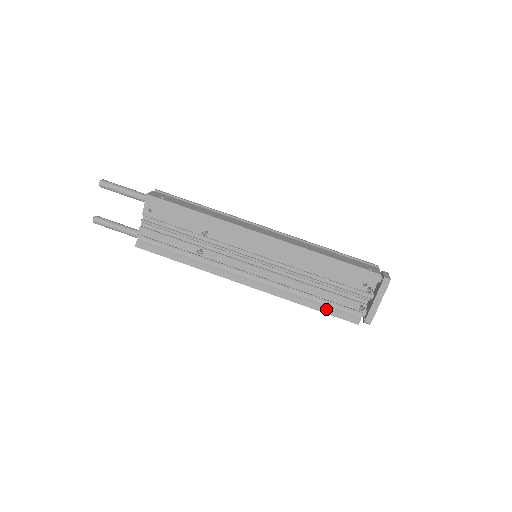
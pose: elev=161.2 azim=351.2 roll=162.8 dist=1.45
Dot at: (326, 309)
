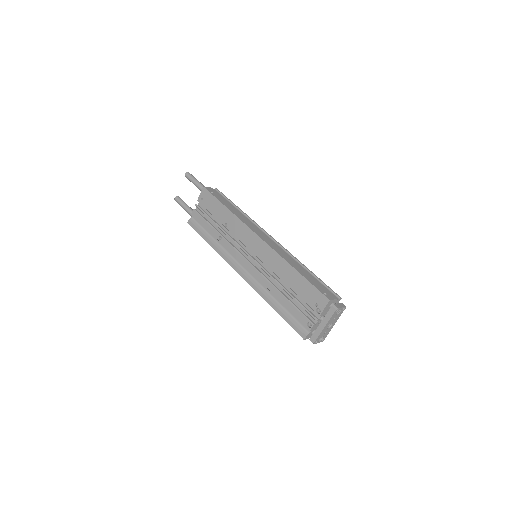
Dot at: (285, 316)
